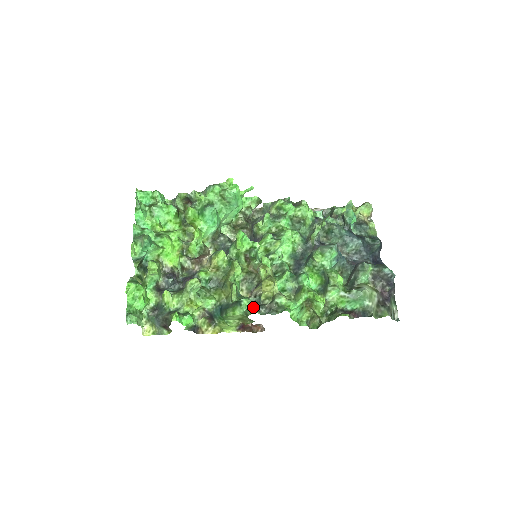
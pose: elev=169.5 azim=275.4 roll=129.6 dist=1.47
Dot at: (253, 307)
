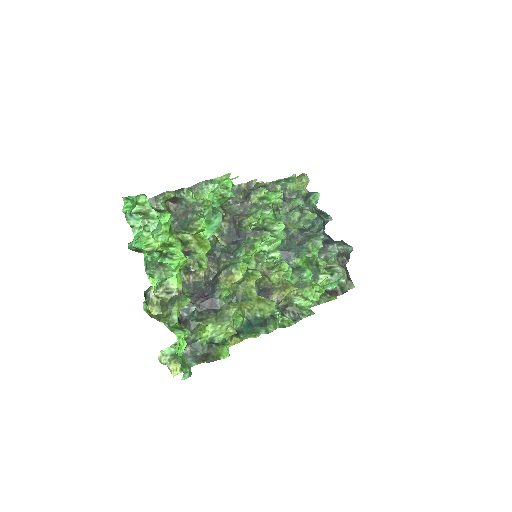
Dot at: (286, 317)
